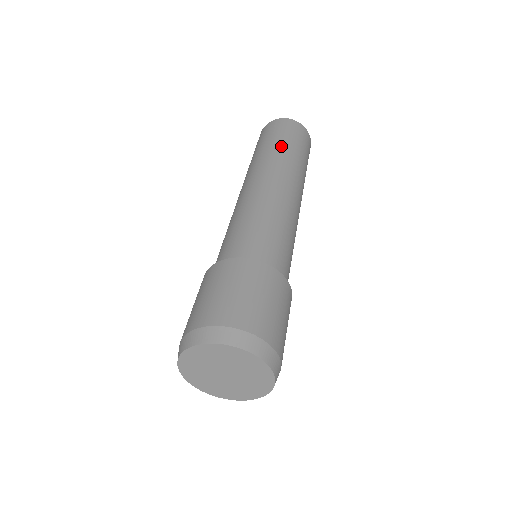
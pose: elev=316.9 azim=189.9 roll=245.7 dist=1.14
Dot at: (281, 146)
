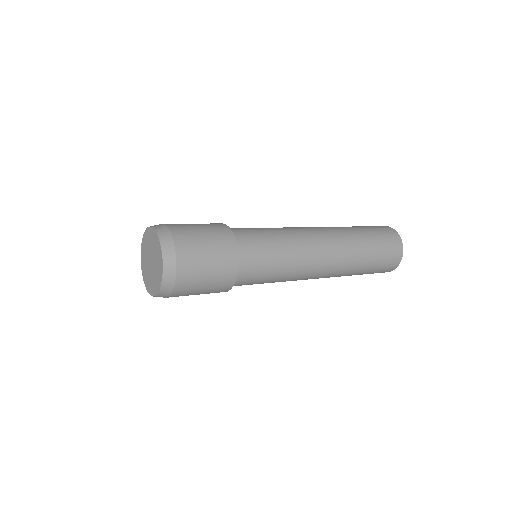
Dot at: (353, 227)
